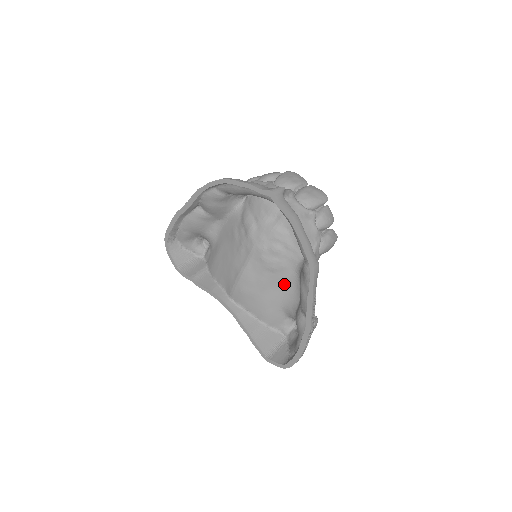
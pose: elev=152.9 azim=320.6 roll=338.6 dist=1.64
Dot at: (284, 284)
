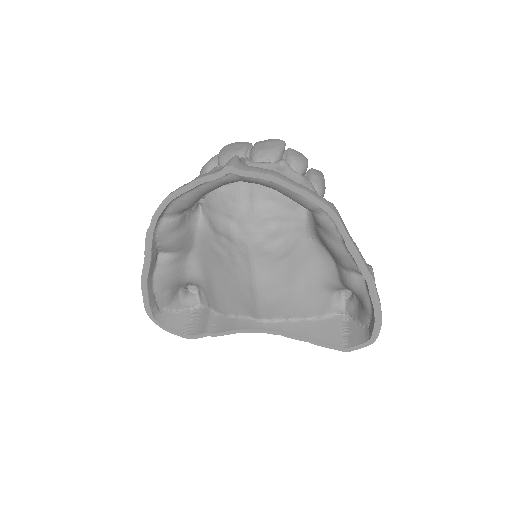
Dot at: (306, 261)
